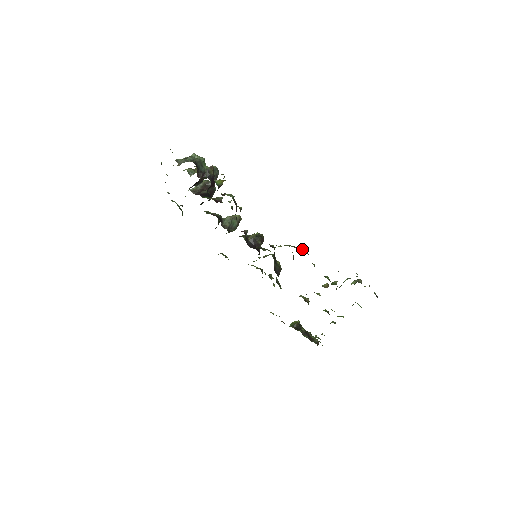
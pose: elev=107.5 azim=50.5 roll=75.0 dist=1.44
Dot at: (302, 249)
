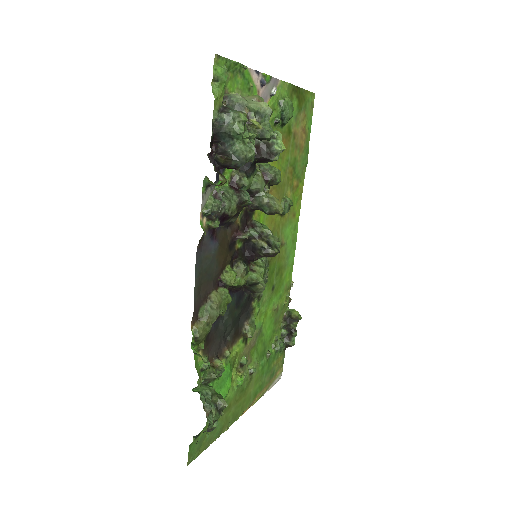
Dot at: (196, 331)
